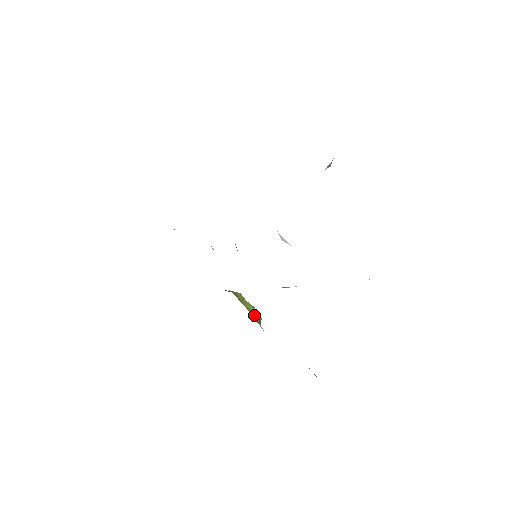
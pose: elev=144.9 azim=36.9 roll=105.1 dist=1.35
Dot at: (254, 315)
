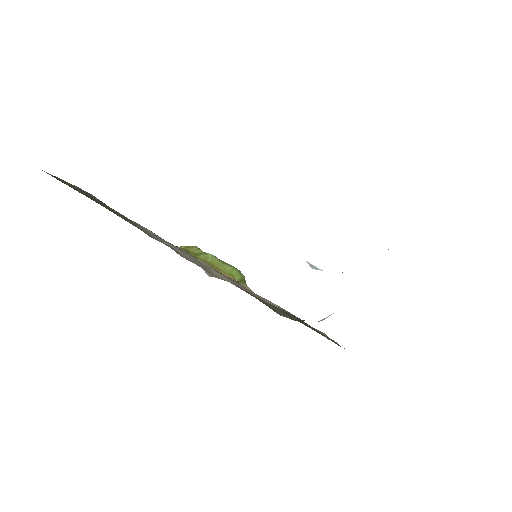
Dot at: (237, 278)
